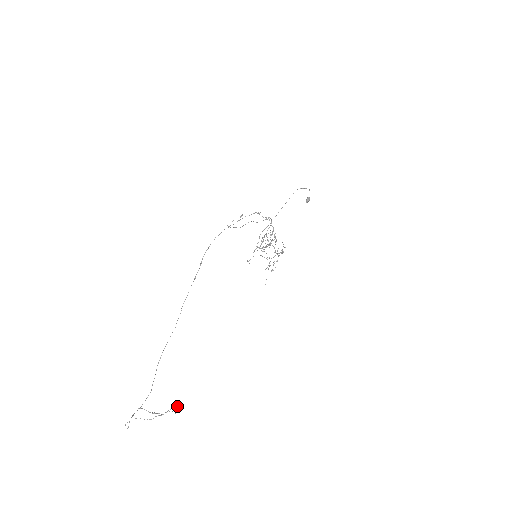
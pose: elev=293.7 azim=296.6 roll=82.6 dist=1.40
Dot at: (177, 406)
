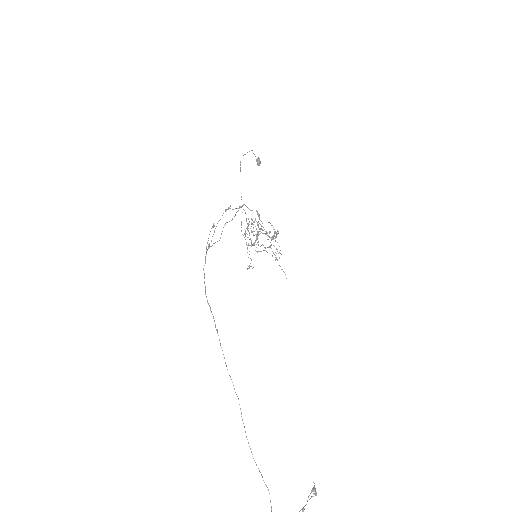
Dot at: (313, 487)
